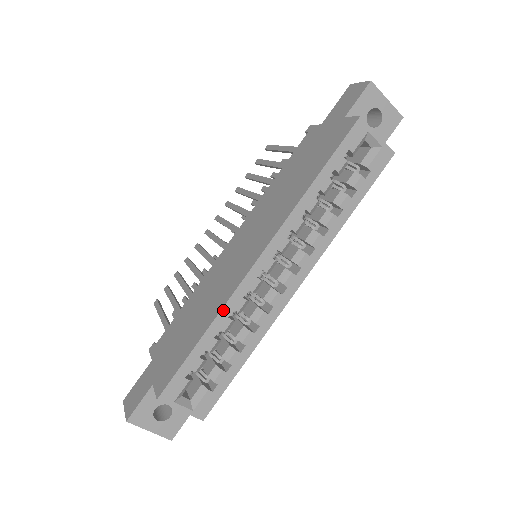
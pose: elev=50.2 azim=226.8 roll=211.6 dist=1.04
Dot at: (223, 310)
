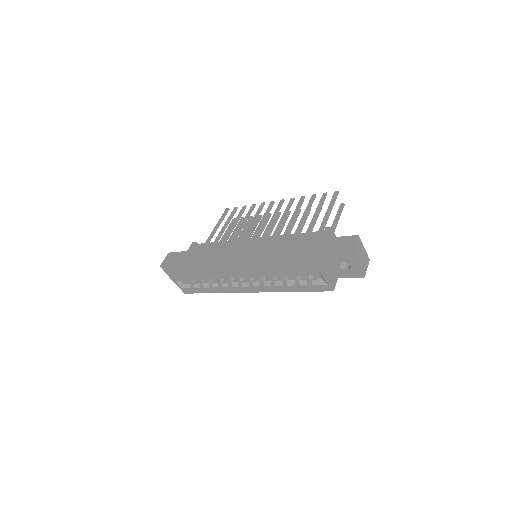
Dot at: (209, 274)
